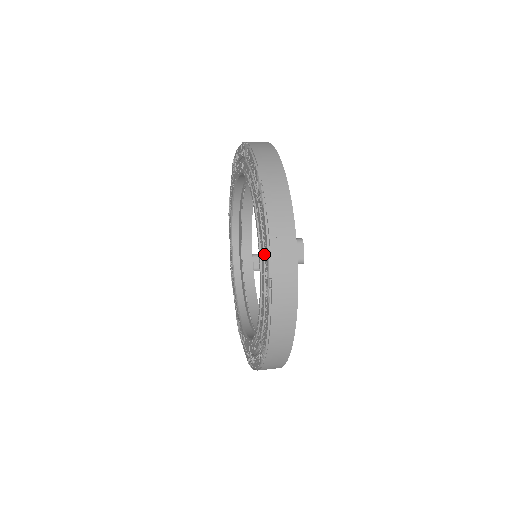
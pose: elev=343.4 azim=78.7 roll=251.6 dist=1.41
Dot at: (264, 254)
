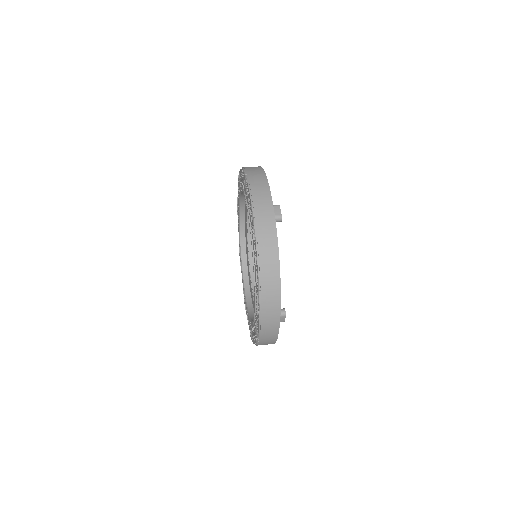
Dot at: (250, 211)
